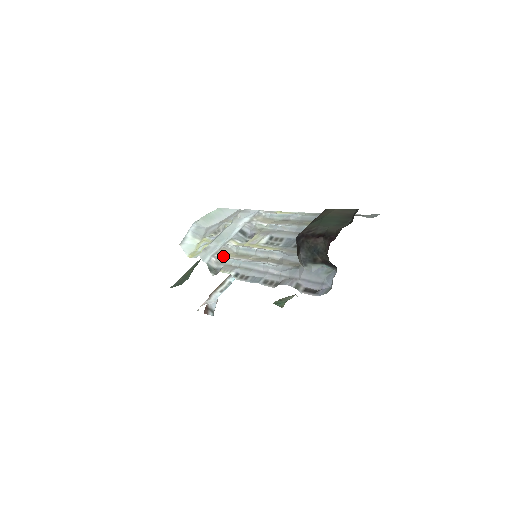
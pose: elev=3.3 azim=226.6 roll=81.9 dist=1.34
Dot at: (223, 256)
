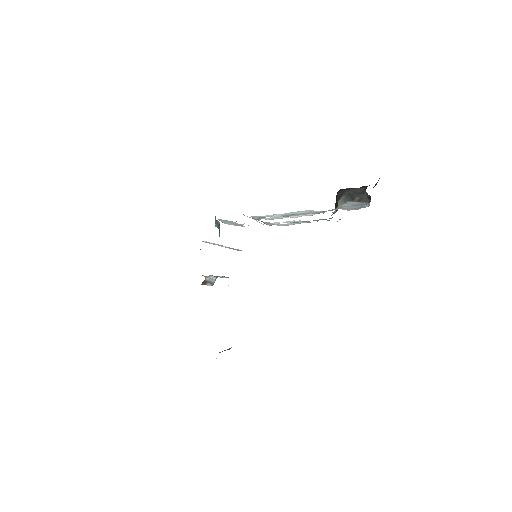
Dot at: occluded
